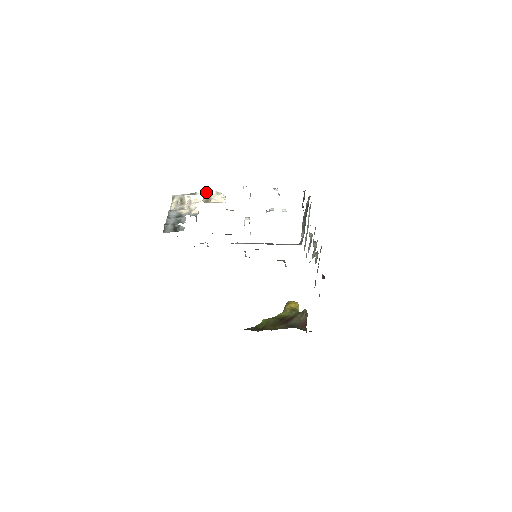
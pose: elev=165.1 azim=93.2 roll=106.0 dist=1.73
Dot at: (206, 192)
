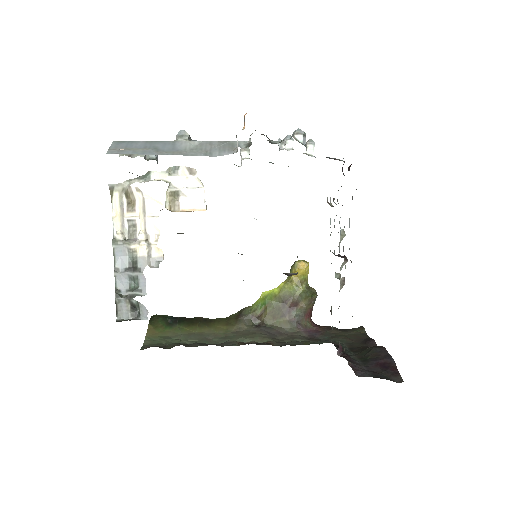
Dot at: (168, 169)
